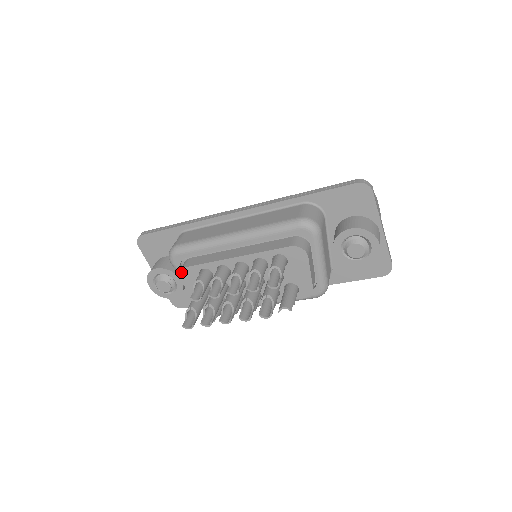
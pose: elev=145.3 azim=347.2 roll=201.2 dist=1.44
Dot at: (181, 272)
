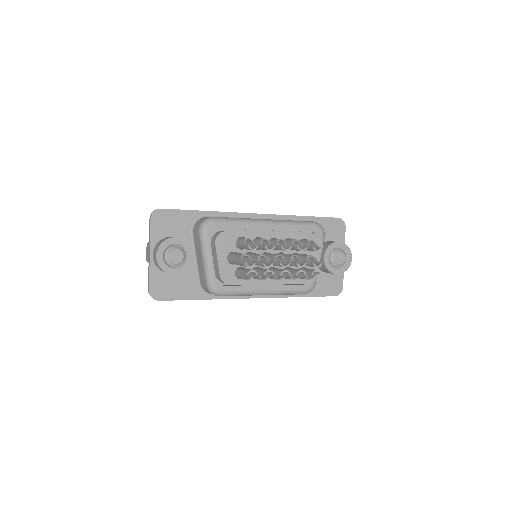
Dot at: (221, 235)
